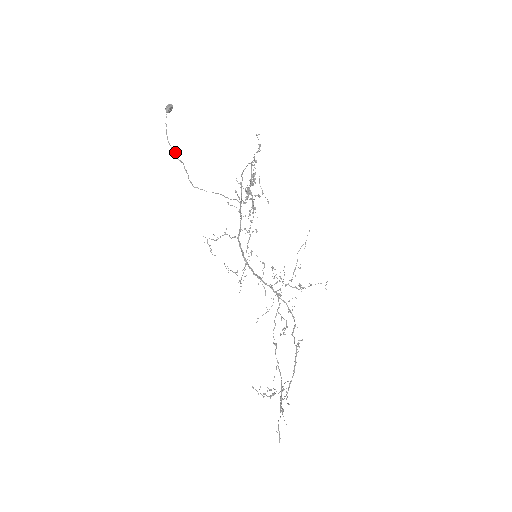
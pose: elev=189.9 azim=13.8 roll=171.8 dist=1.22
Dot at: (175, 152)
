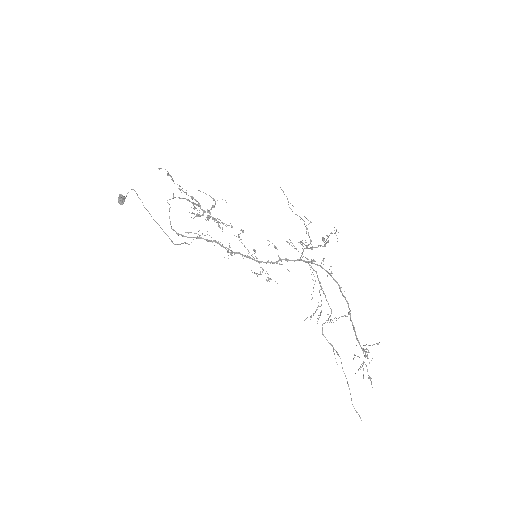
Dot at: occluded
